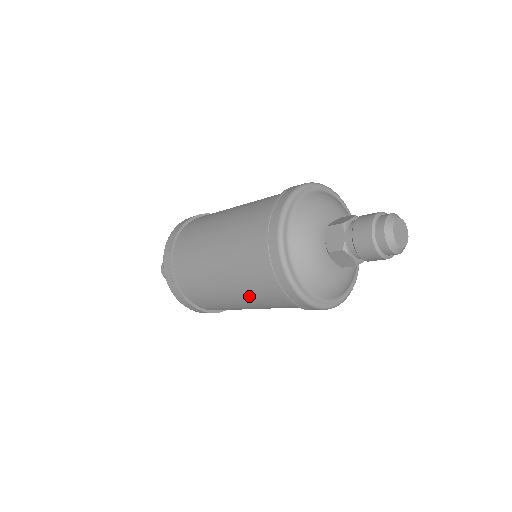
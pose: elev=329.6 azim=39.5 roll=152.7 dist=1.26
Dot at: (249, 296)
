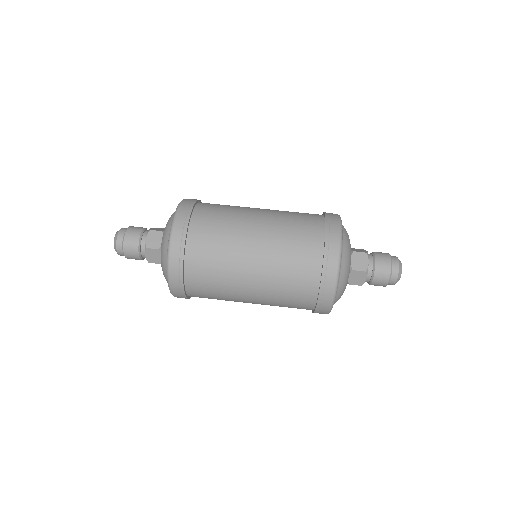
Dot at: occluded
